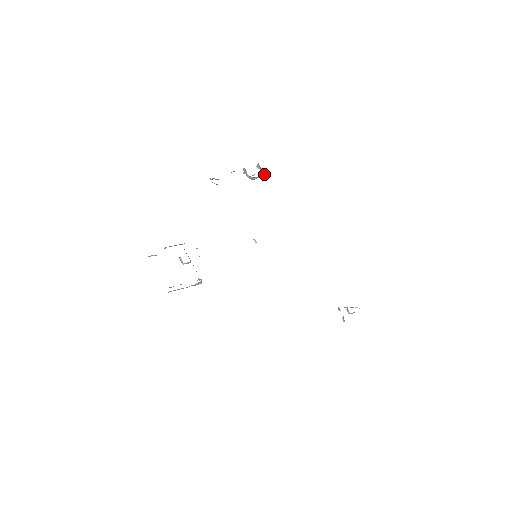
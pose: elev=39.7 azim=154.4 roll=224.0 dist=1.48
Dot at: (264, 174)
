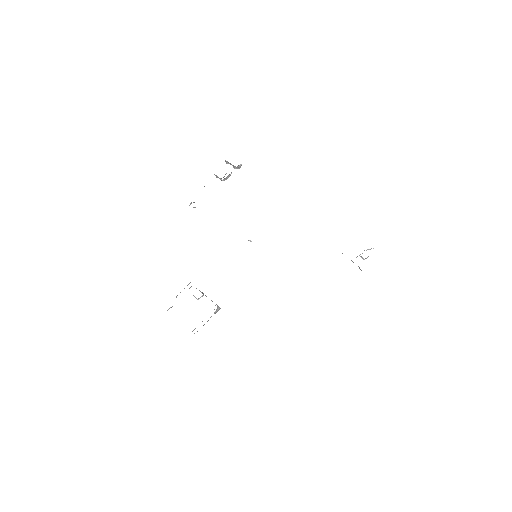
Dot at: (235, 167)
